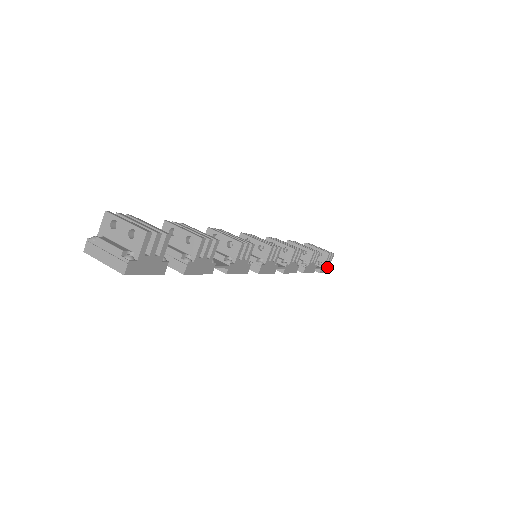
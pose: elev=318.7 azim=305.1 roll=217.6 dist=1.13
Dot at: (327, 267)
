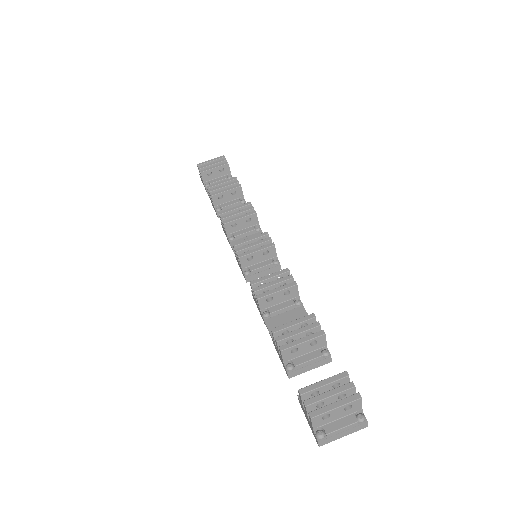
Dot at: occluded
